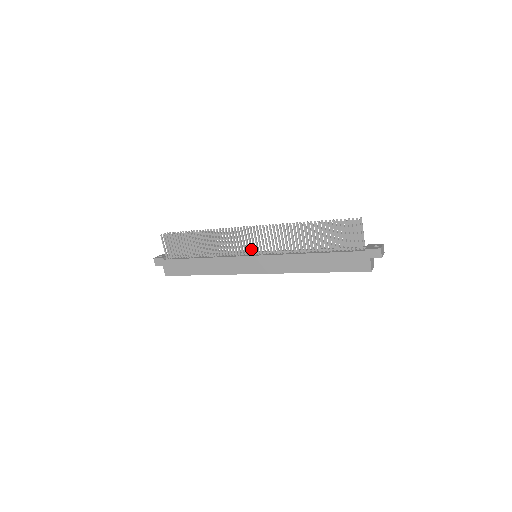
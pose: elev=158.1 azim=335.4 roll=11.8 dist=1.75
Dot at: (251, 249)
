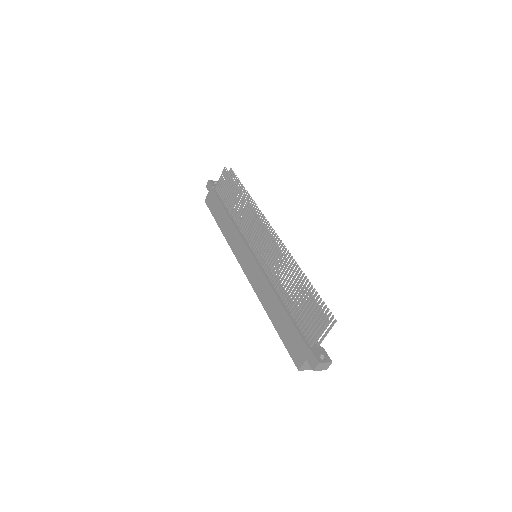
Dot at: (256, 247)
